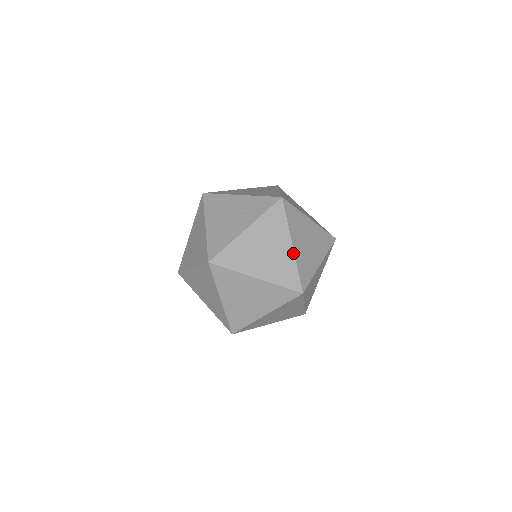
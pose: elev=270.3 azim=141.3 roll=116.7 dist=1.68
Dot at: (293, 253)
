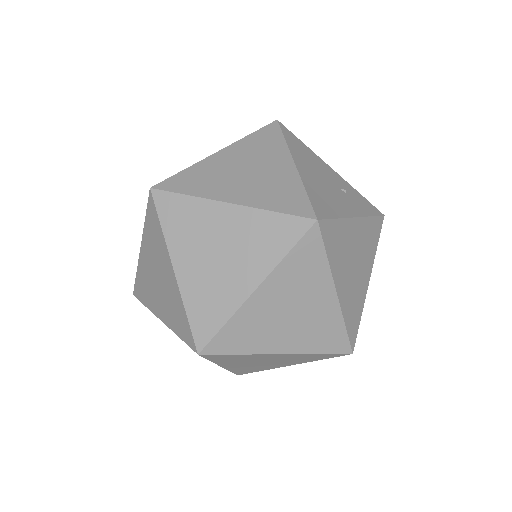
Dot at: (366, 292)
